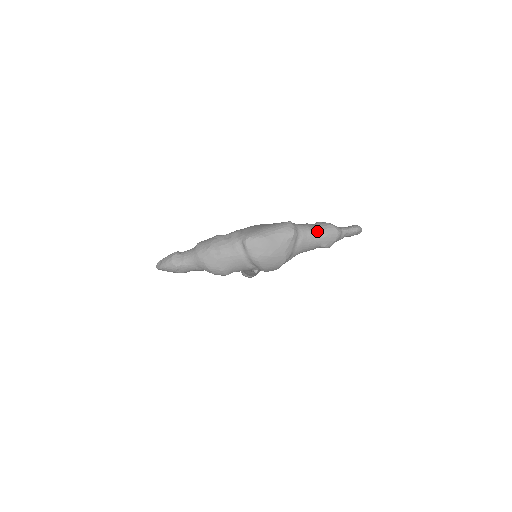
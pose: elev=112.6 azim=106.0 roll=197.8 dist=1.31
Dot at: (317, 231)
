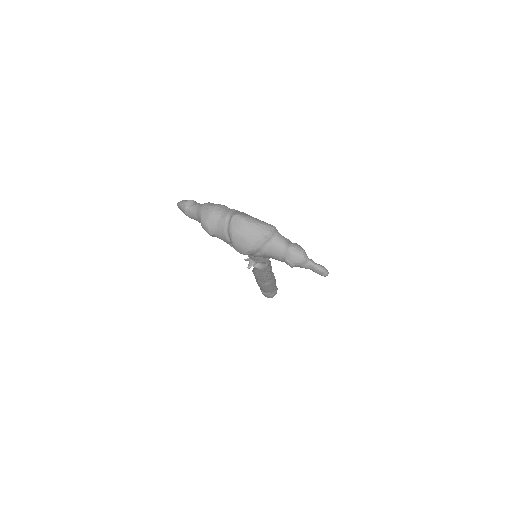
Dot at: (288, 246)
